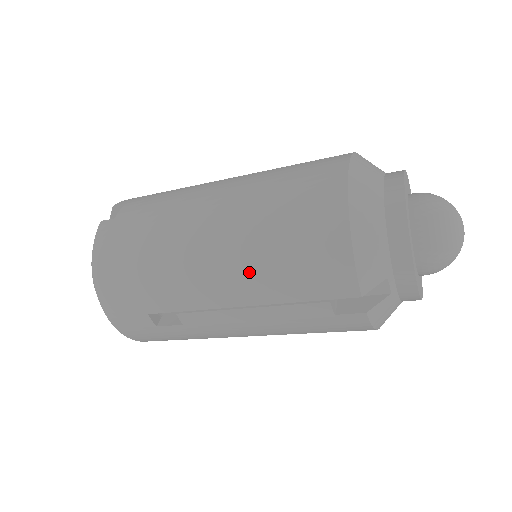
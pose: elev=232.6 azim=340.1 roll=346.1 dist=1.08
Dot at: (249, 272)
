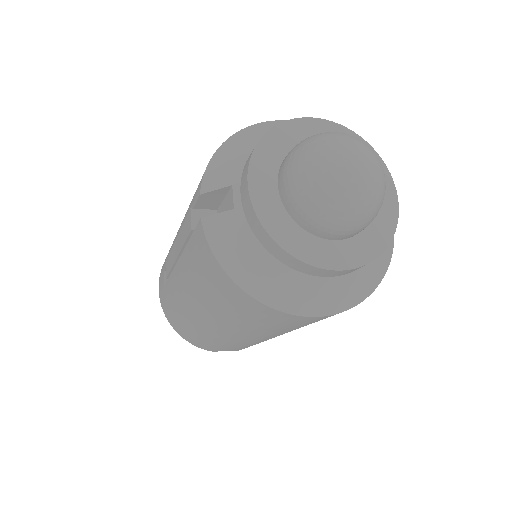
Dot at: occluded
